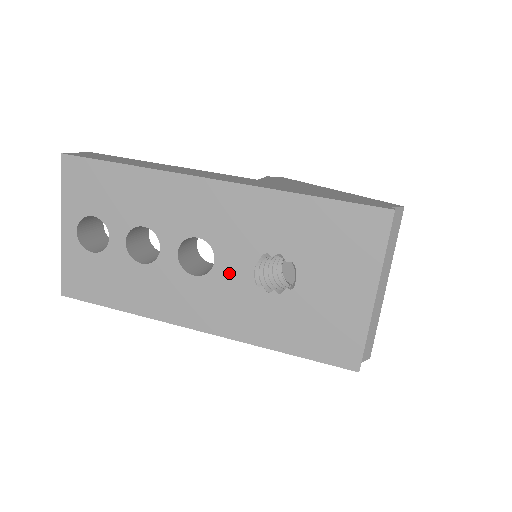
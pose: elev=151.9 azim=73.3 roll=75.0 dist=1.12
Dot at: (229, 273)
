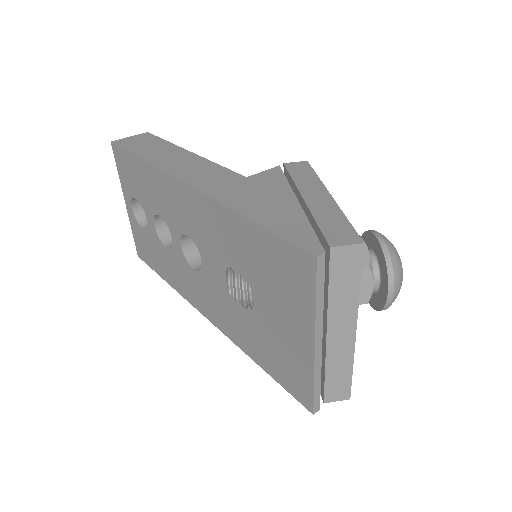
Dot at: (212, 275)
